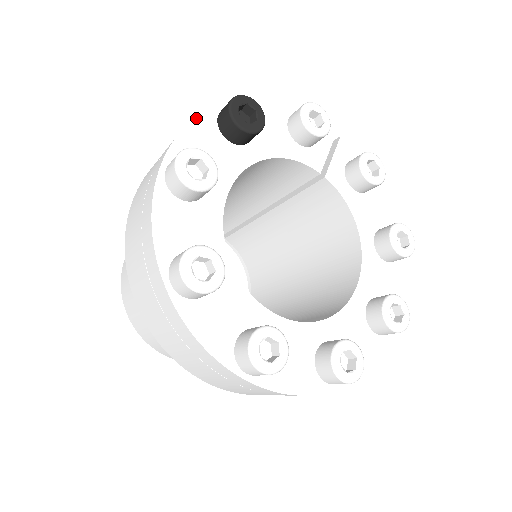
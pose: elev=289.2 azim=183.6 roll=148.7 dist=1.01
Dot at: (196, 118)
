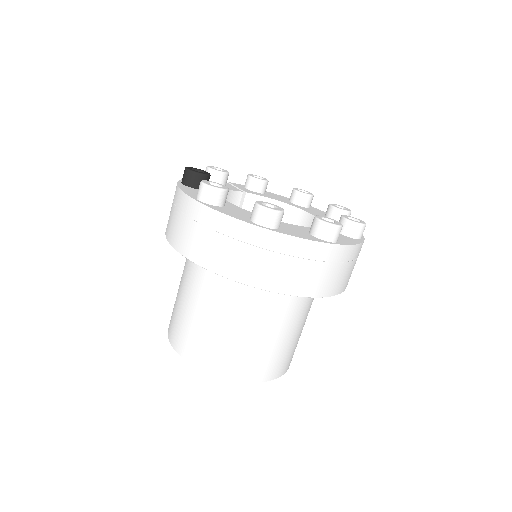
Dot at: (179, 187)
